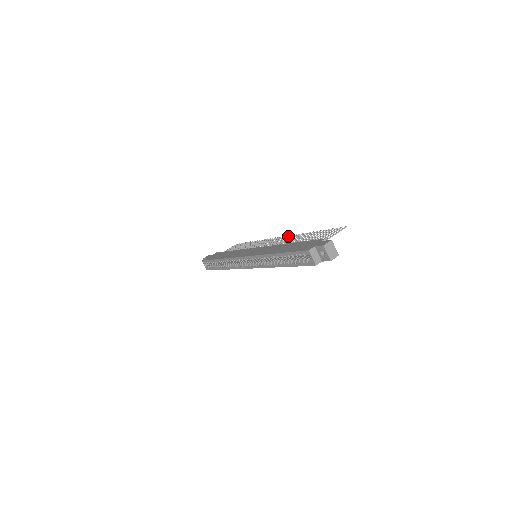
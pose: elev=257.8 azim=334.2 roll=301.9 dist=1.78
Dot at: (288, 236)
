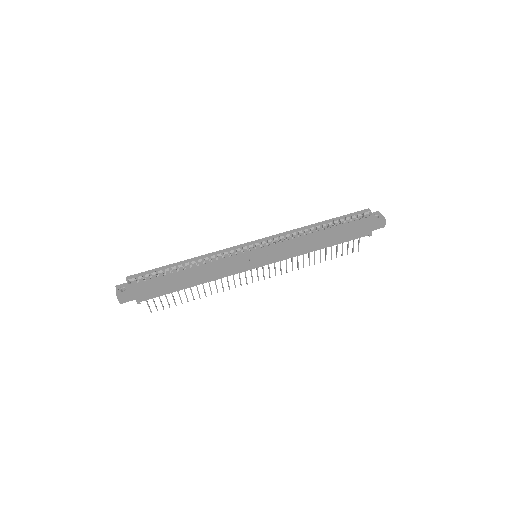
Dot at: (275, 273)
